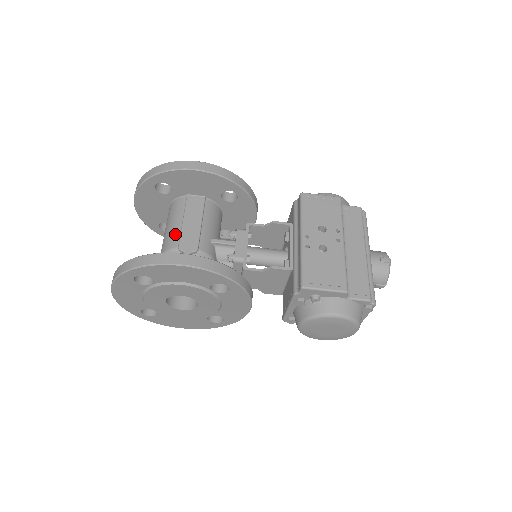
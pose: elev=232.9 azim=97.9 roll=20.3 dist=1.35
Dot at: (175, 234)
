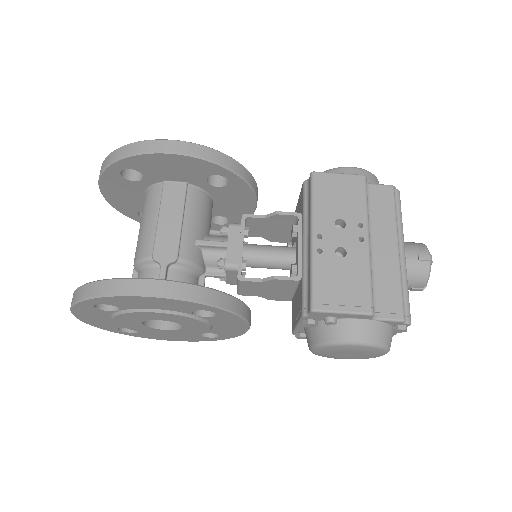
Dot at: (149, 237)
